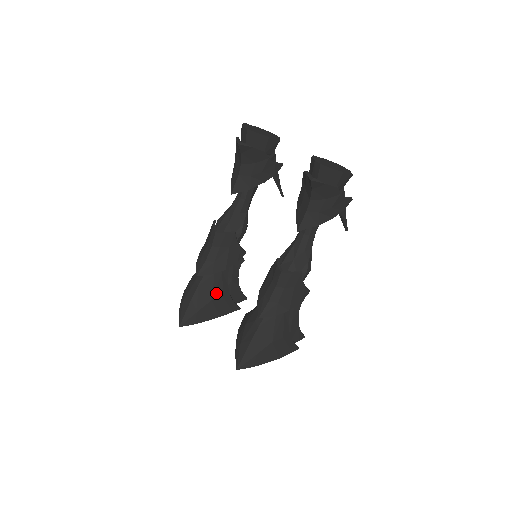
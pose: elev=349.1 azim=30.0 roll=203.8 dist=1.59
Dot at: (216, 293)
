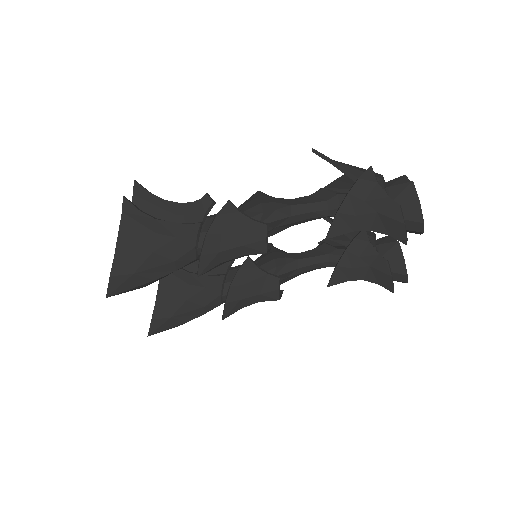
Dot at: occluded
